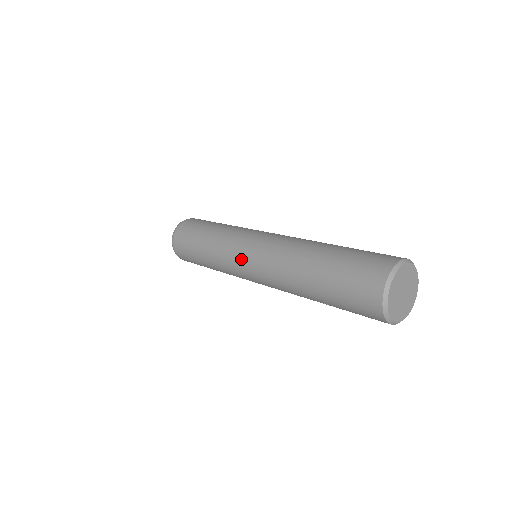
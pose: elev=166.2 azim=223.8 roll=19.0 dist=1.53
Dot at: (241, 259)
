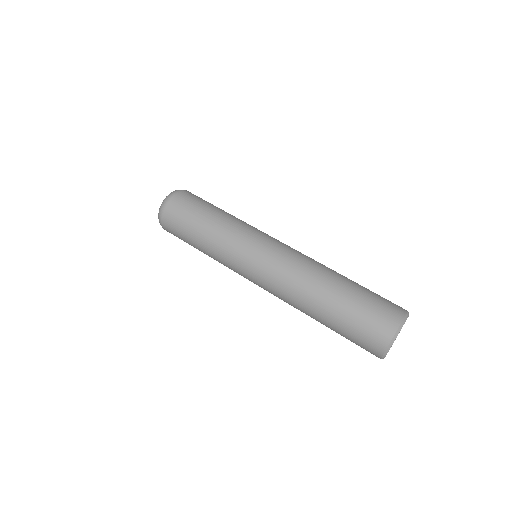
Dot at: (246, 272)
